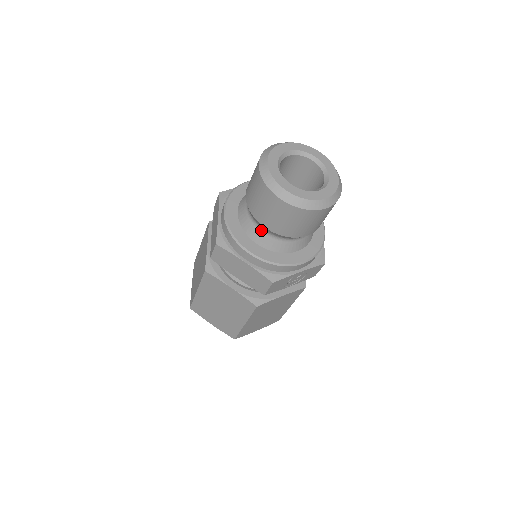
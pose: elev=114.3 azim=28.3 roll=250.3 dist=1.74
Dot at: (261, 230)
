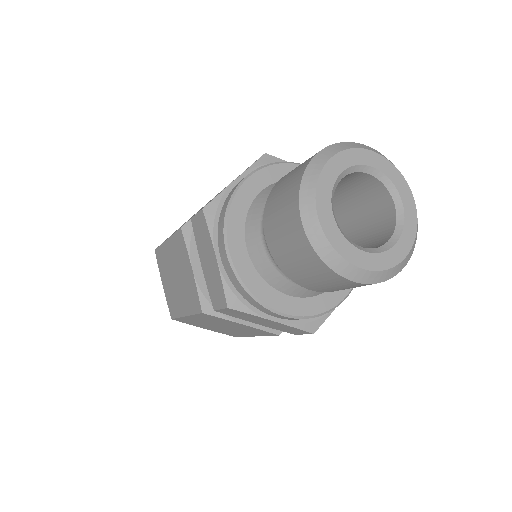
Dot at: occluded
